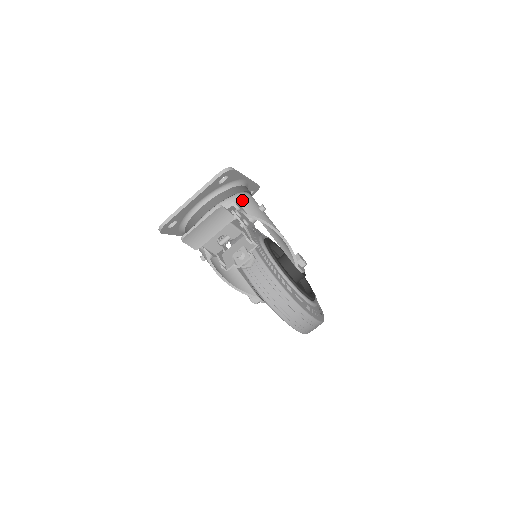
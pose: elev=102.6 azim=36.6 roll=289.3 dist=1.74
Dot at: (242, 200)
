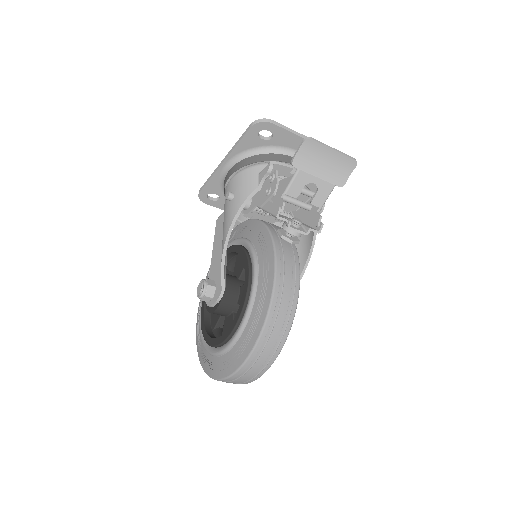
Dot at: occluded
